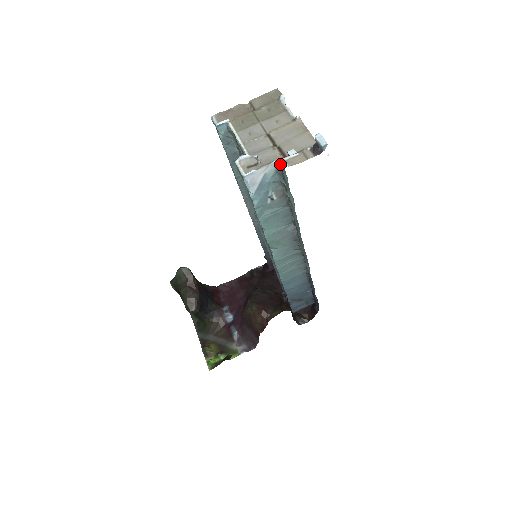
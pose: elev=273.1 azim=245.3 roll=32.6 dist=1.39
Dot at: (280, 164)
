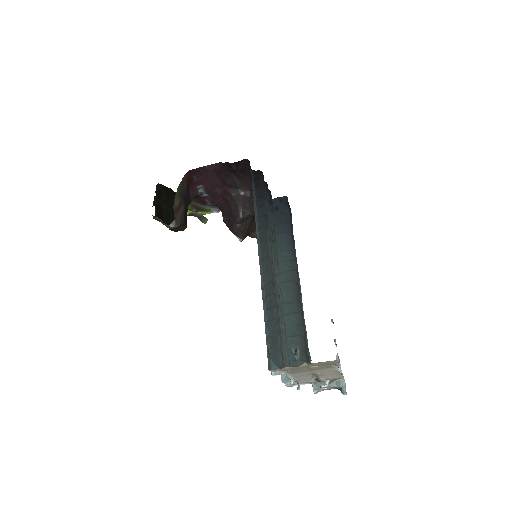
Dot at: (313, 388)
